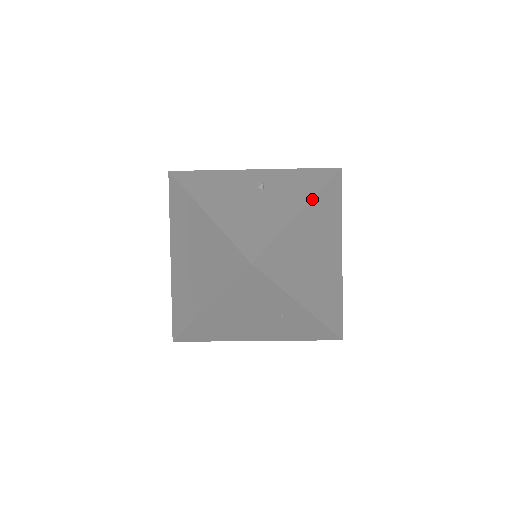
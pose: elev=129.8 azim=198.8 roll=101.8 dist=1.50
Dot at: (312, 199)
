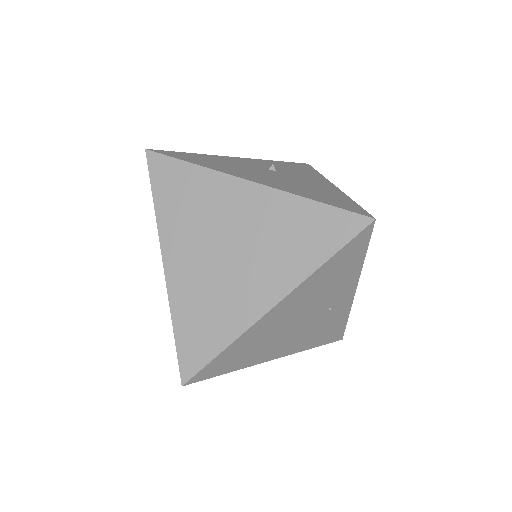
Dot at: (328, 180)
